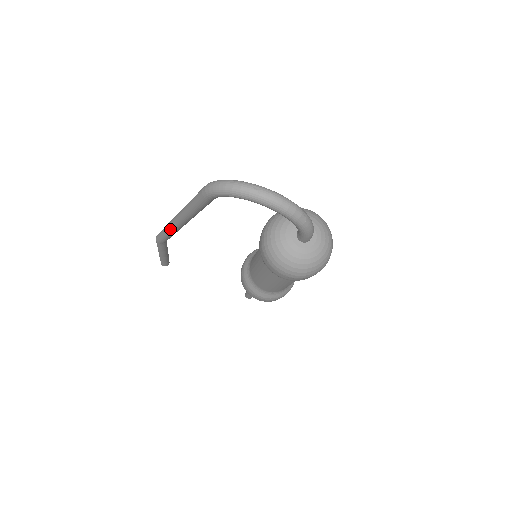
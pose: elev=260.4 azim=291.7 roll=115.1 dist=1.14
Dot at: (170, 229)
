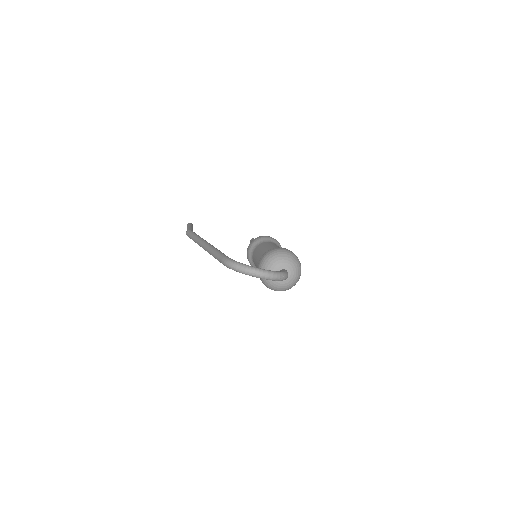
Dot at: (199, 245)
